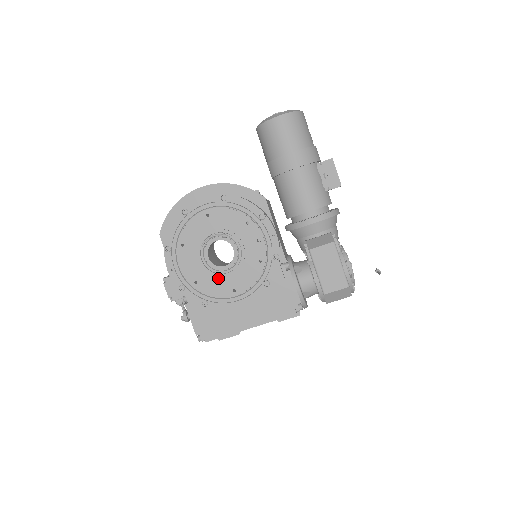
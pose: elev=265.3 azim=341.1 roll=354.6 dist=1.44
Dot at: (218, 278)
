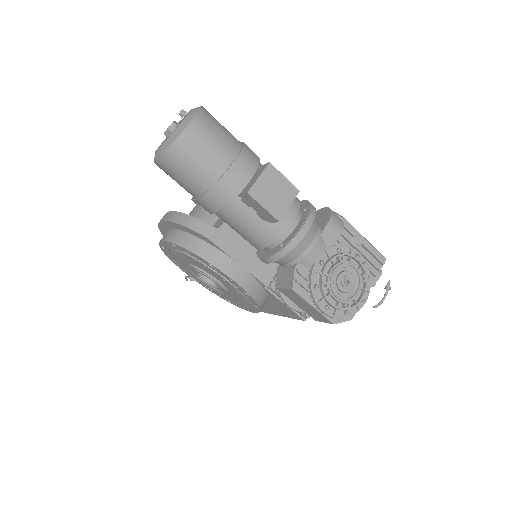
Dot at: occluded
